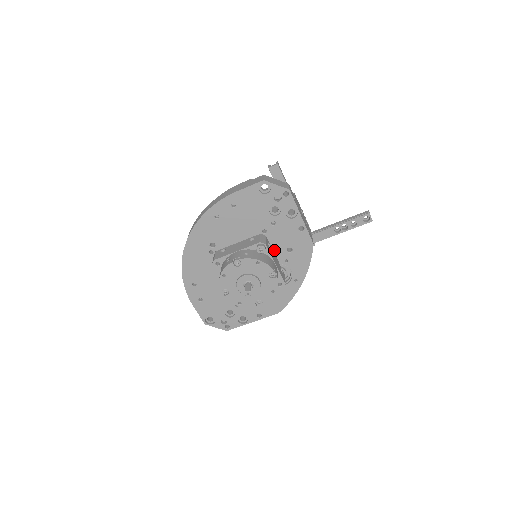
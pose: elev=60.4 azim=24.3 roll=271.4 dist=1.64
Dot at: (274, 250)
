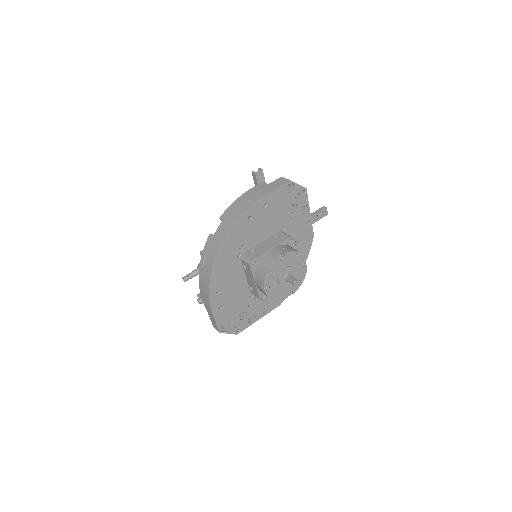
Dot at: occluded
